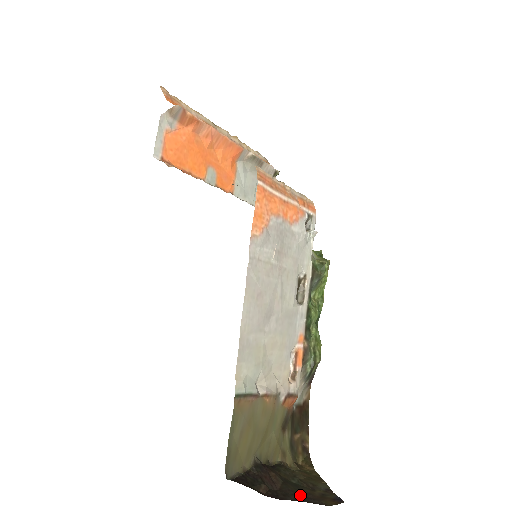
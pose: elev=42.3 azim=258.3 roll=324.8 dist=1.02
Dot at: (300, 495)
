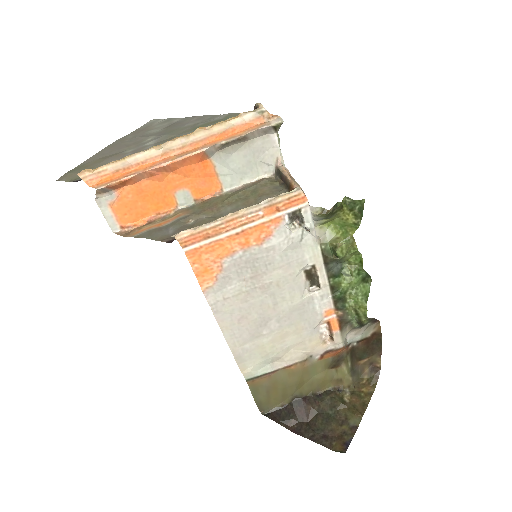
Dot at: (320, 432)
